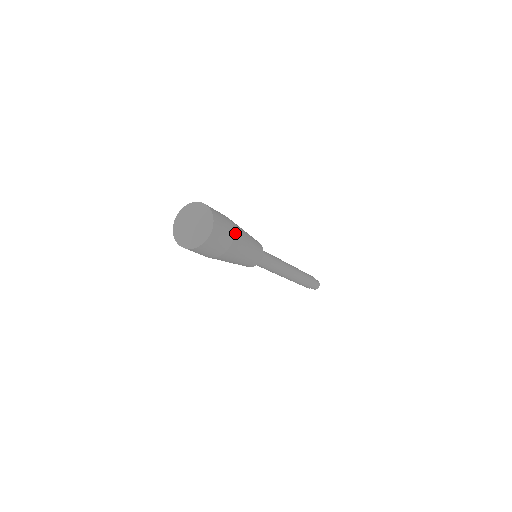
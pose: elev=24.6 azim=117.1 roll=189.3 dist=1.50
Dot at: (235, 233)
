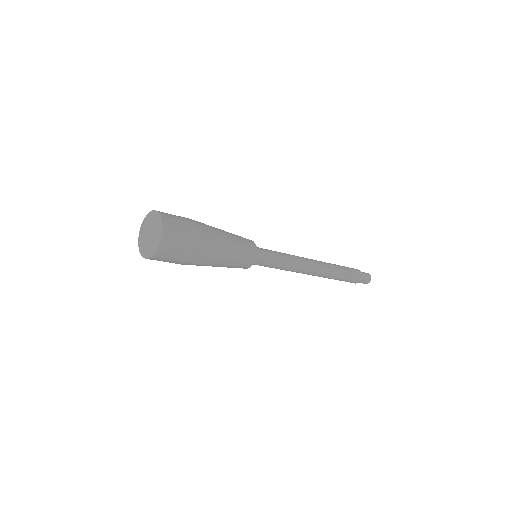
Dot at: (199, 246)
